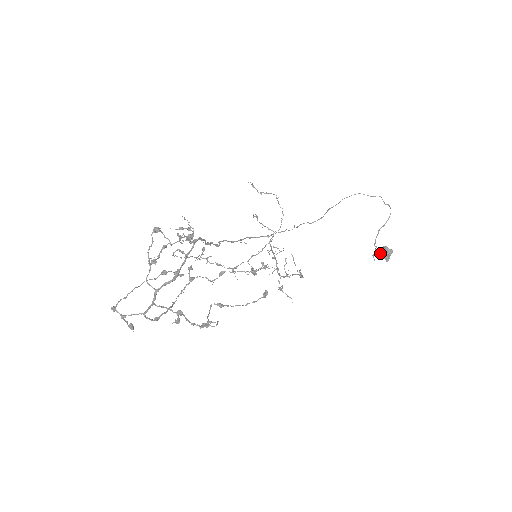
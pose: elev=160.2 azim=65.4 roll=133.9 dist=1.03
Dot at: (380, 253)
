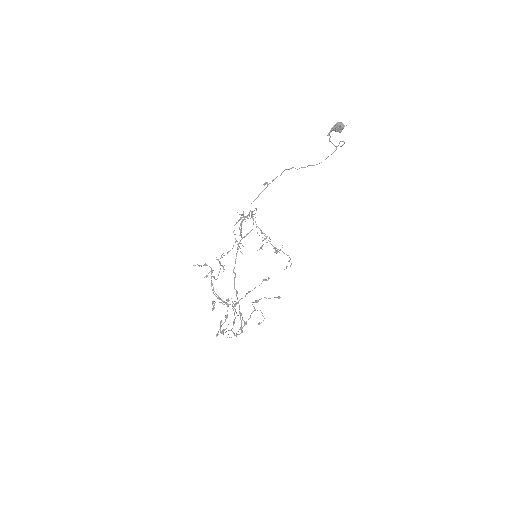
Dot at: (334, 130)
